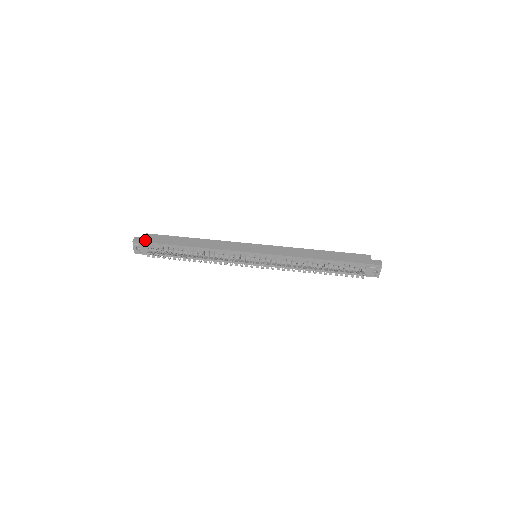
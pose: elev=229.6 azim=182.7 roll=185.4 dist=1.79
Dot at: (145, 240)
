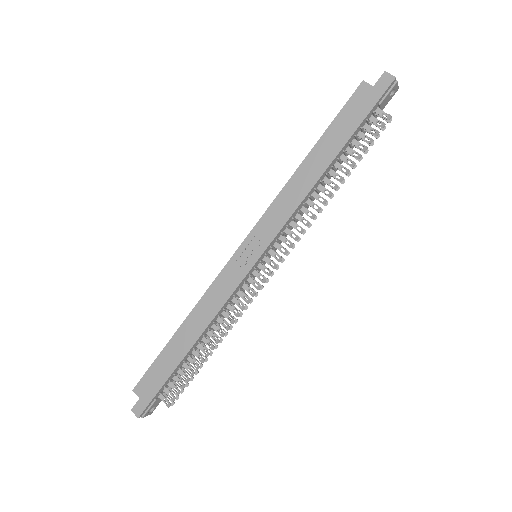
Dot at: (145, 401)
